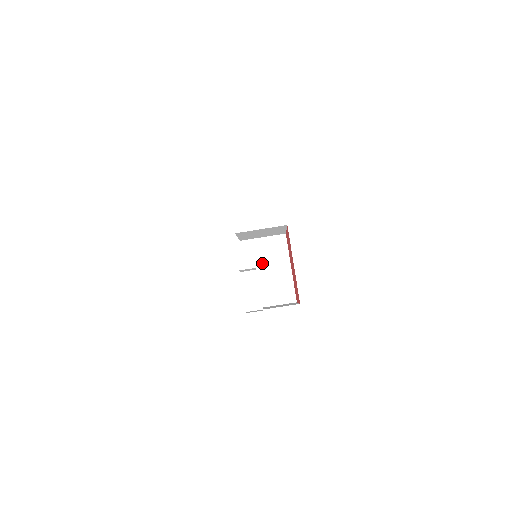
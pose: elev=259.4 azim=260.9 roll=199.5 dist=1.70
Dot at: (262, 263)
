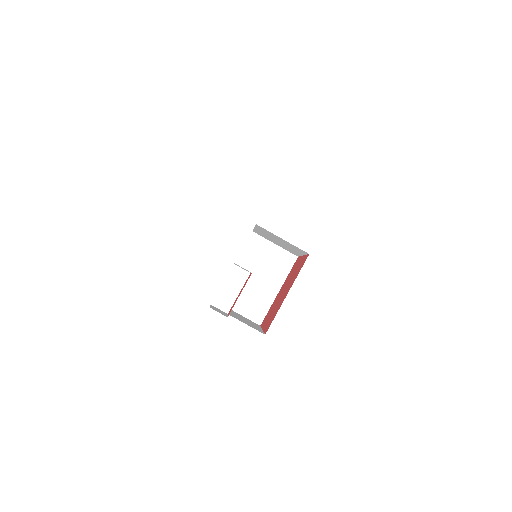
Dot at: (257, 267)
